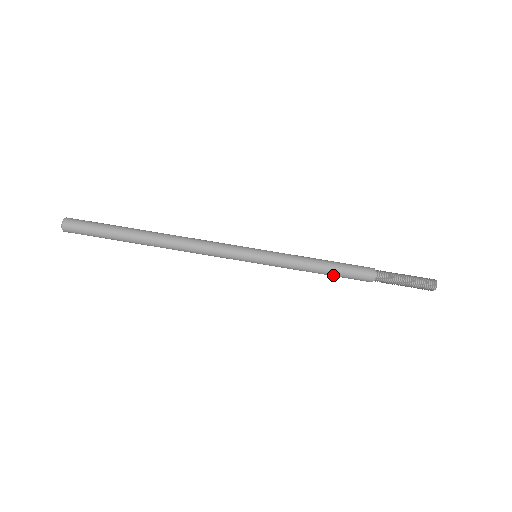
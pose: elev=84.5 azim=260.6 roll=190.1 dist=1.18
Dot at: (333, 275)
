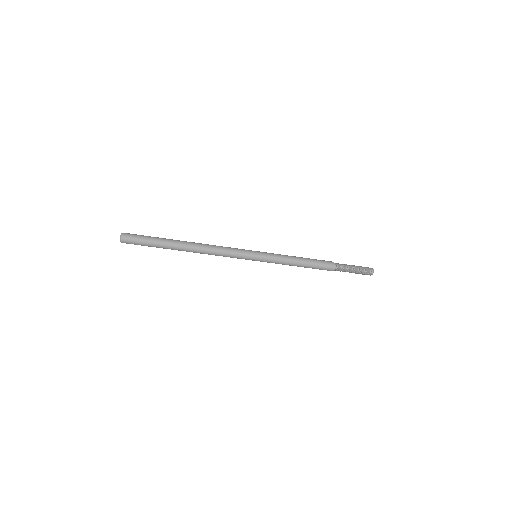
Dot at: occluded
